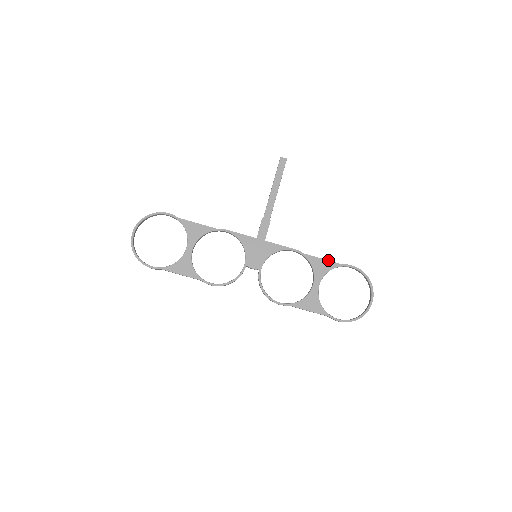
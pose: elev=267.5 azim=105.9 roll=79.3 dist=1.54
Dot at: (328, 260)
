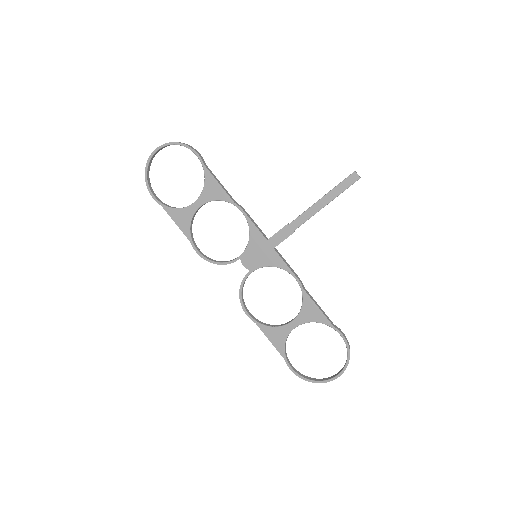
Dot at: (322, 312)
